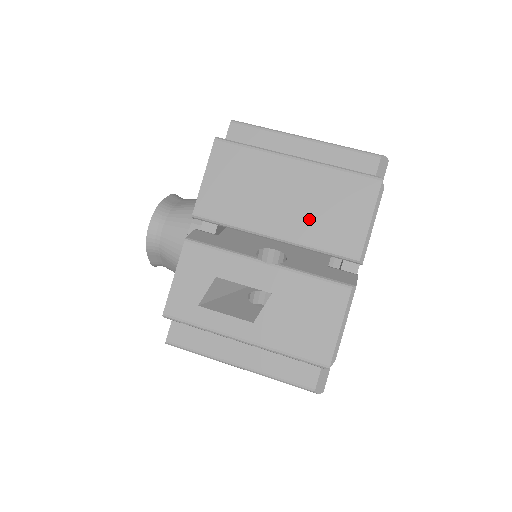
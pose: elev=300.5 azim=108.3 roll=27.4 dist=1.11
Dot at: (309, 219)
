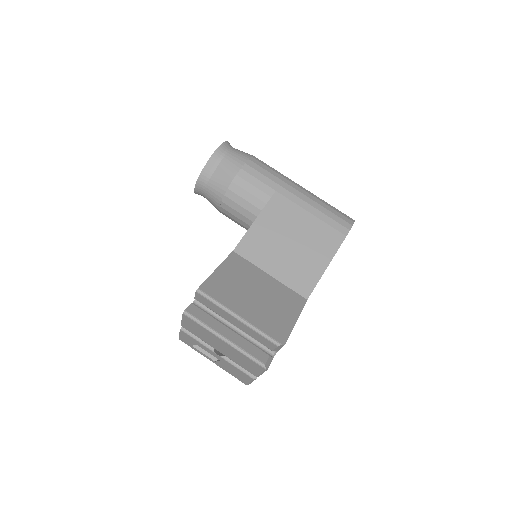
Dot at: (233, 357)
